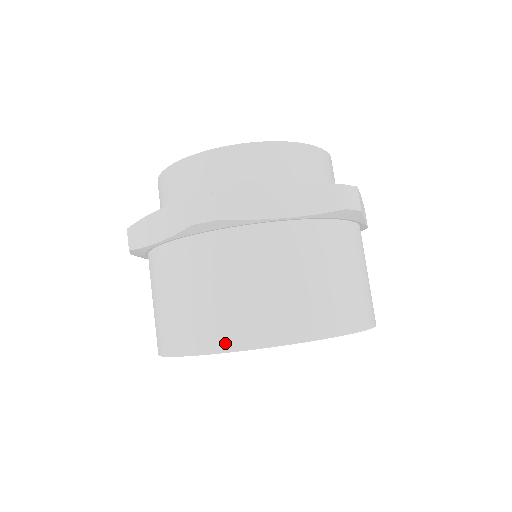
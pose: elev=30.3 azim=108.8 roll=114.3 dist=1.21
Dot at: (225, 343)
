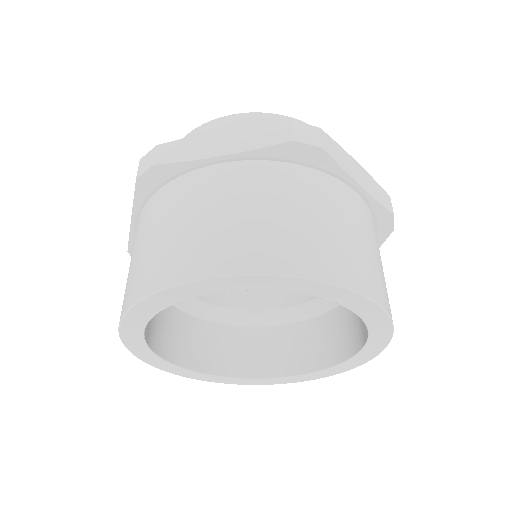
Dot at: (303, 268)
